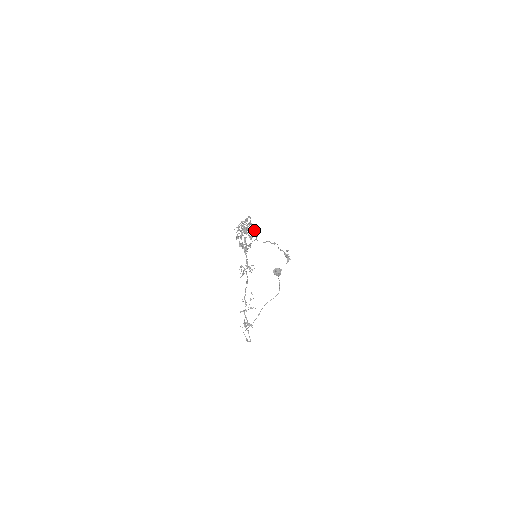
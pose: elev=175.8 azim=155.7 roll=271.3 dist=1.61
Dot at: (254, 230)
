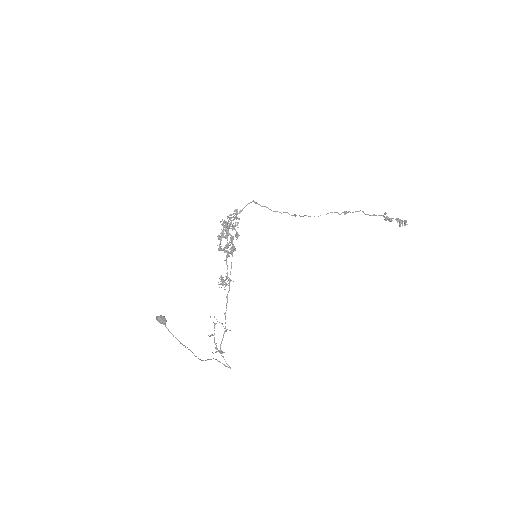
Dot at: occluded
